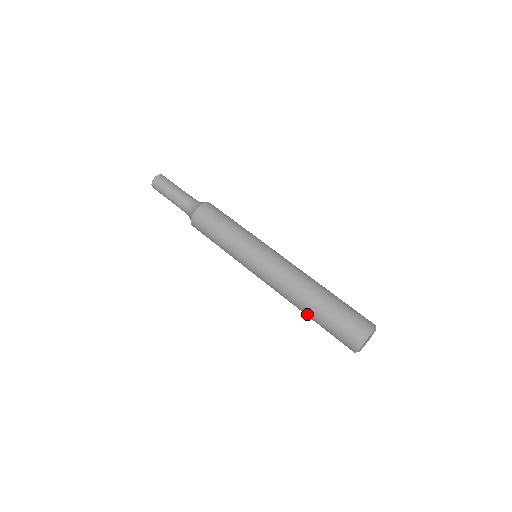
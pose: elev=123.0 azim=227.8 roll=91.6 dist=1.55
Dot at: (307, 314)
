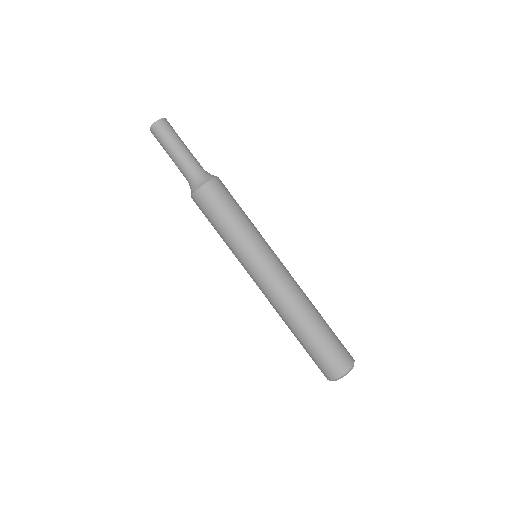
Dot at: occluded
